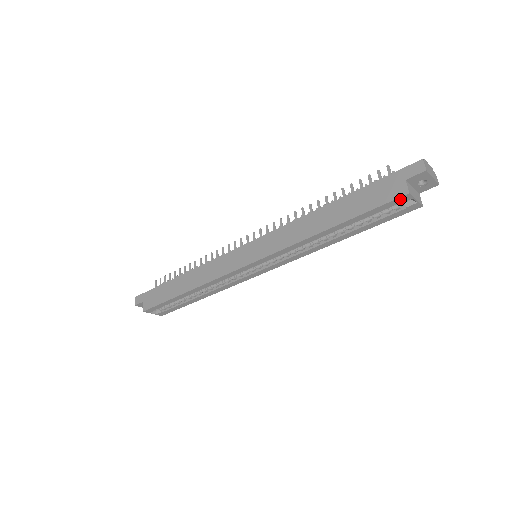
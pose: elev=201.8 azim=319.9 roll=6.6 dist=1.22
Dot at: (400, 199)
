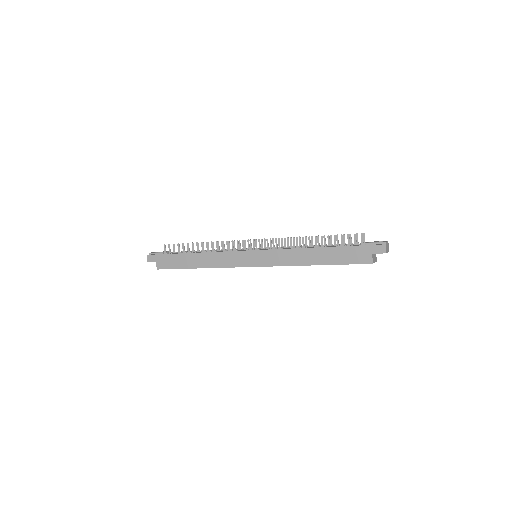
Dot at: (366, 263)
